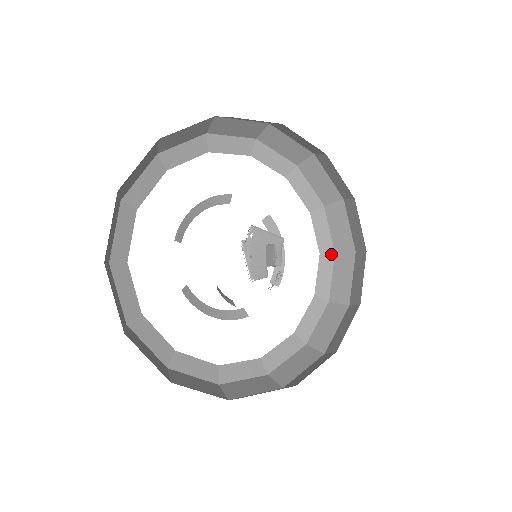
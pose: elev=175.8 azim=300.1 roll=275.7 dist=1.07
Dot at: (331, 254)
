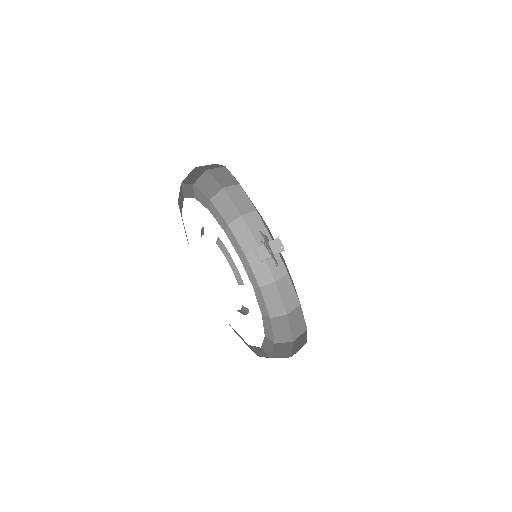
Dot at: (244, 256)
